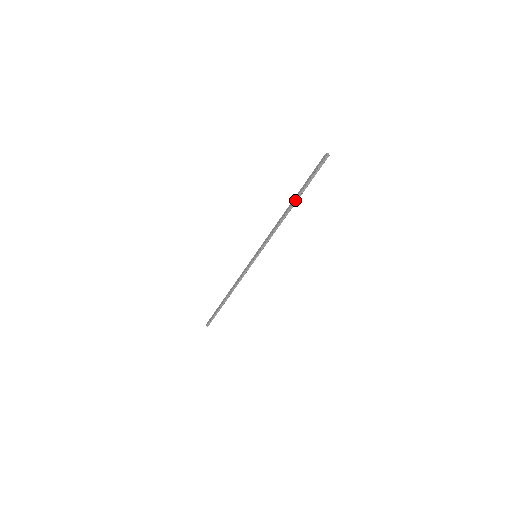
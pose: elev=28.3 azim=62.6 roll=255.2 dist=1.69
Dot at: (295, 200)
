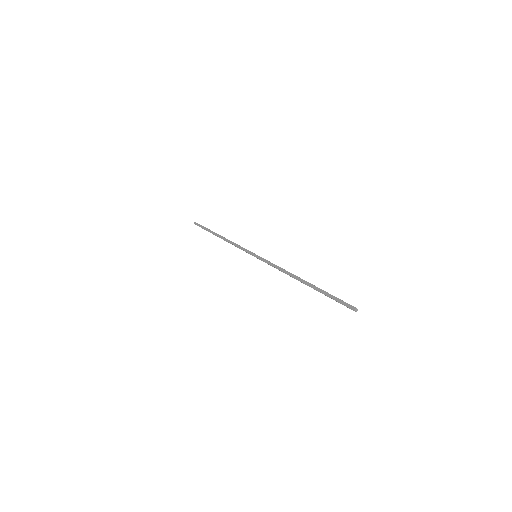
Dot at: (309, 285)
